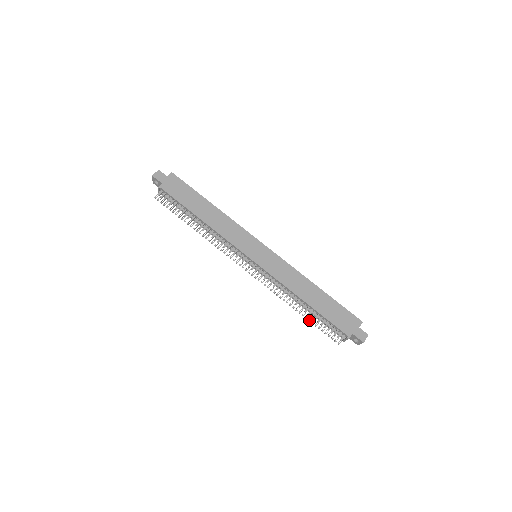
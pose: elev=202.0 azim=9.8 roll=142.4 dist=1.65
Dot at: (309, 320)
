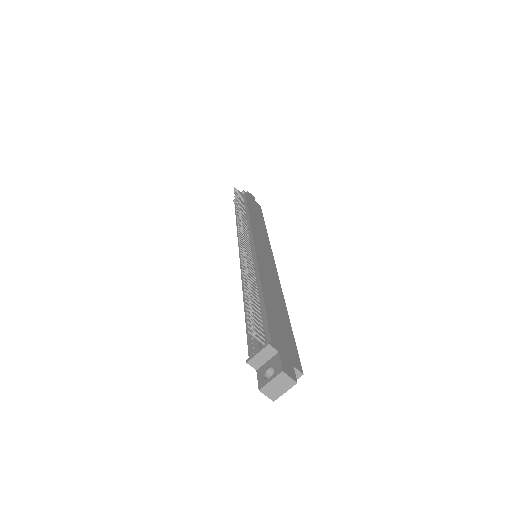
Dot at: (246, 292)
